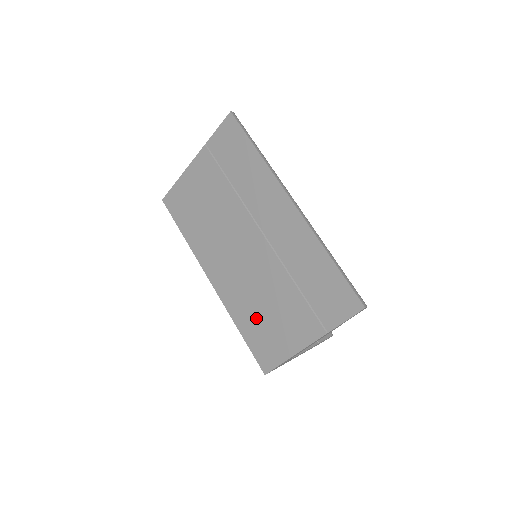
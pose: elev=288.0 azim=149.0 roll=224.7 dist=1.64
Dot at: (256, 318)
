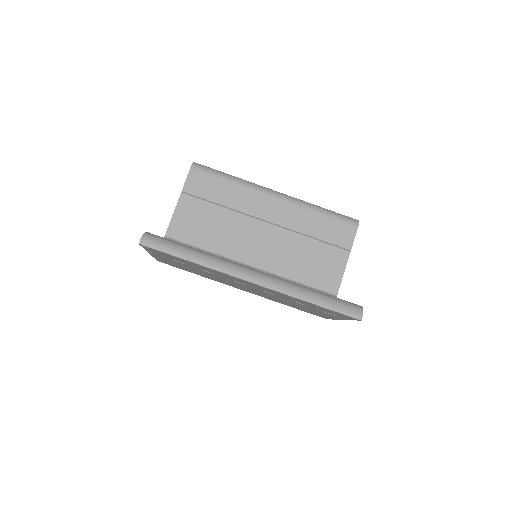
Dot at: occluded
